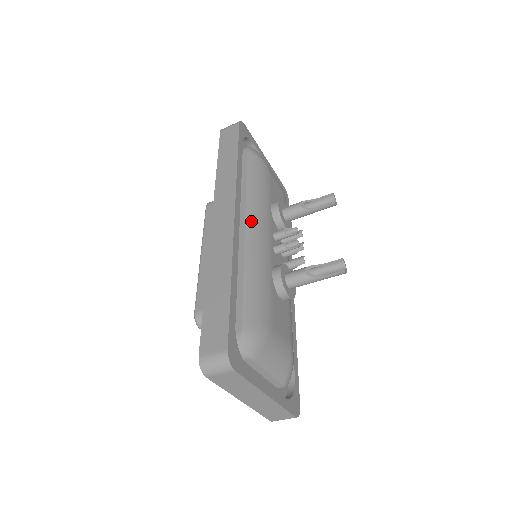
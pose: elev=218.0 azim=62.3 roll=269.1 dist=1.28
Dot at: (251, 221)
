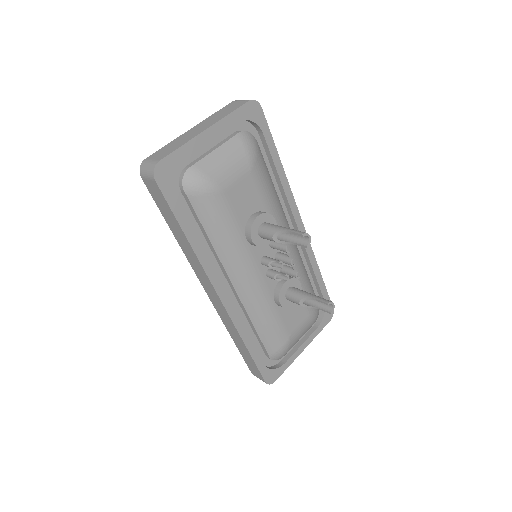
Dot at: (236, 280)
